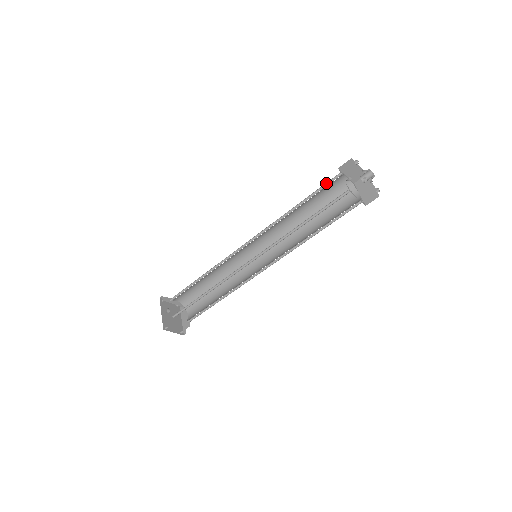
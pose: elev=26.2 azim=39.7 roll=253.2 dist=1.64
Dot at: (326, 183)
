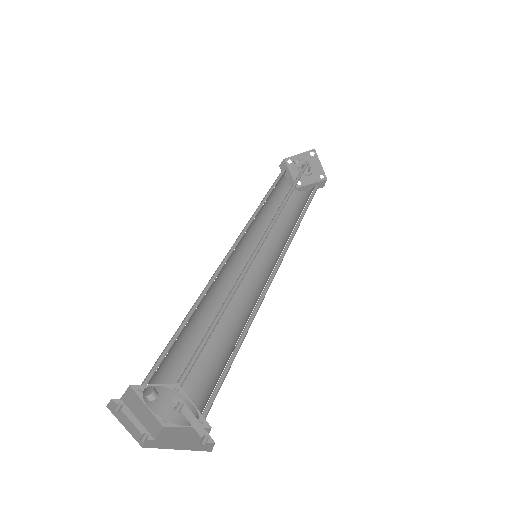
Dot at: (277, 178)
